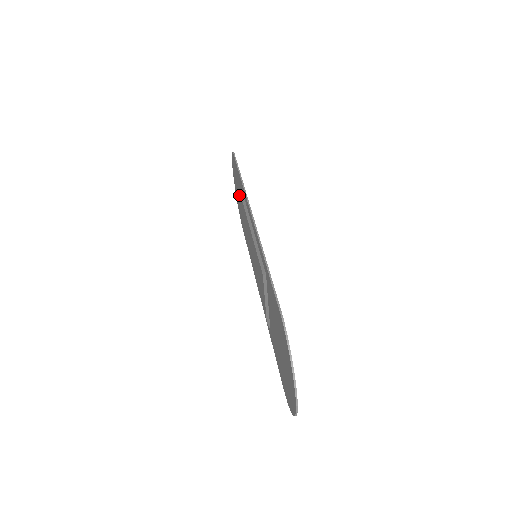
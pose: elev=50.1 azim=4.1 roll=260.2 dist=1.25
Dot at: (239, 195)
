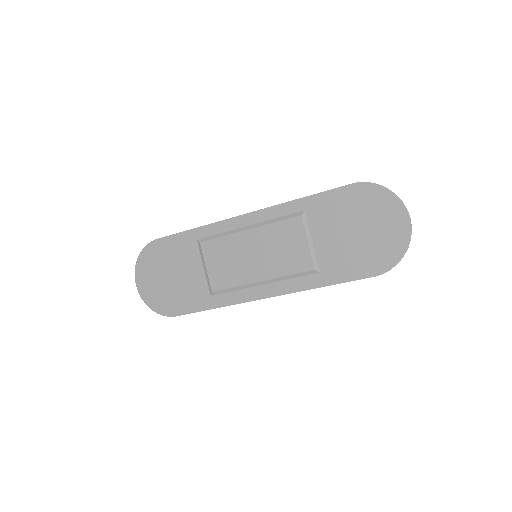
Dot at: (174, 271)
